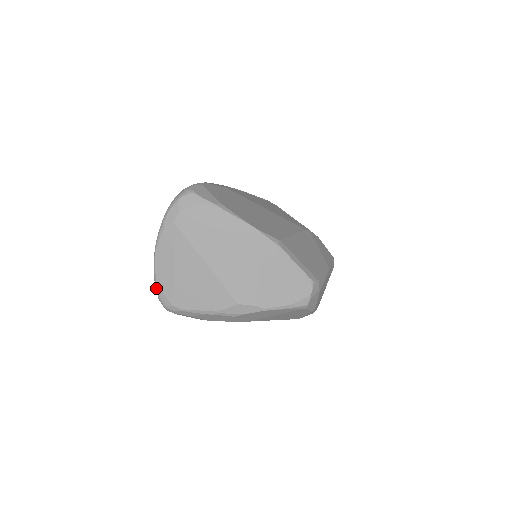
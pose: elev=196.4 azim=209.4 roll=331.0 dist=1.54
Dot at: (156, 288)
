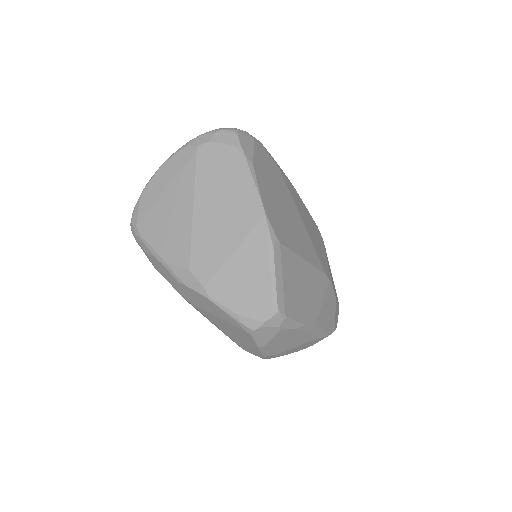
Dot at: (138, 200)
